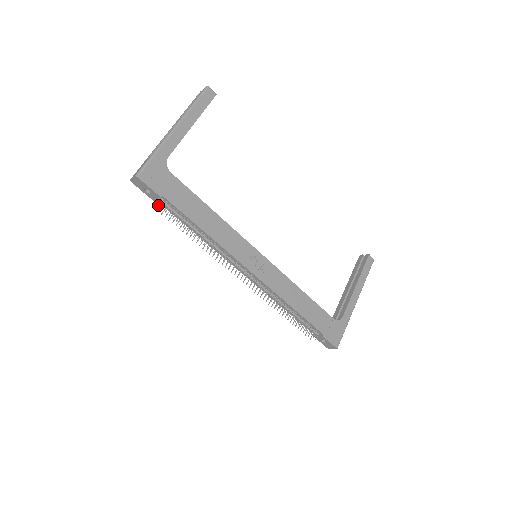
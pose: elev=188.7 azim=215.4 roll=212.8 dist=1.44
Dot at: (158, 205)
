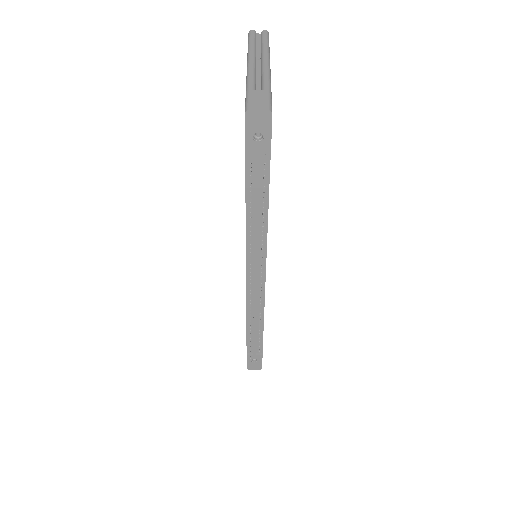
Dot at: (265, 163)
